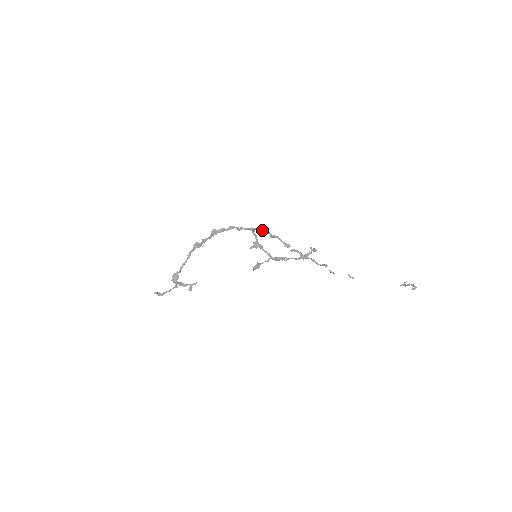
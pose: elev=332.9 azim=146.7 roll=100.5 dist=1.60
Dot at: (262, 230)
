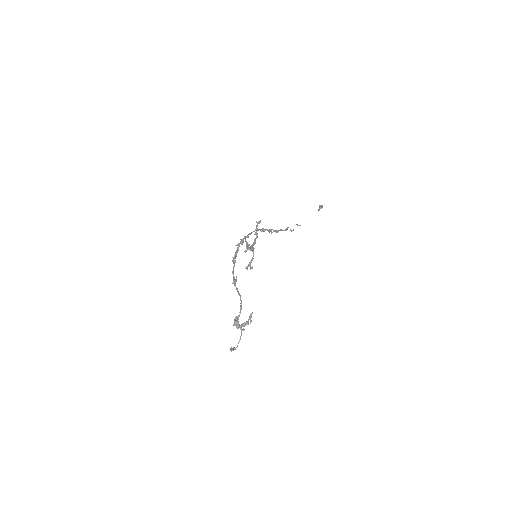
Dot at: occluded
